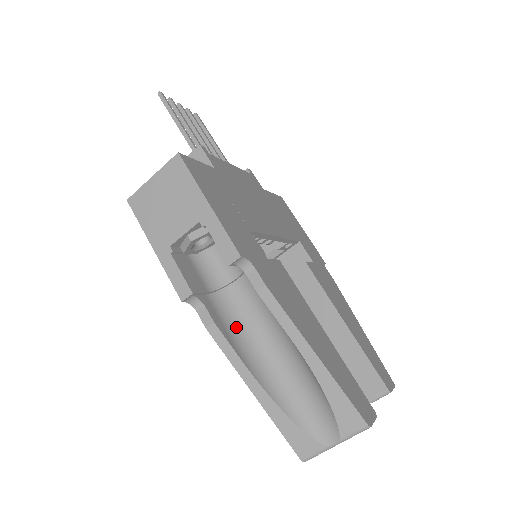
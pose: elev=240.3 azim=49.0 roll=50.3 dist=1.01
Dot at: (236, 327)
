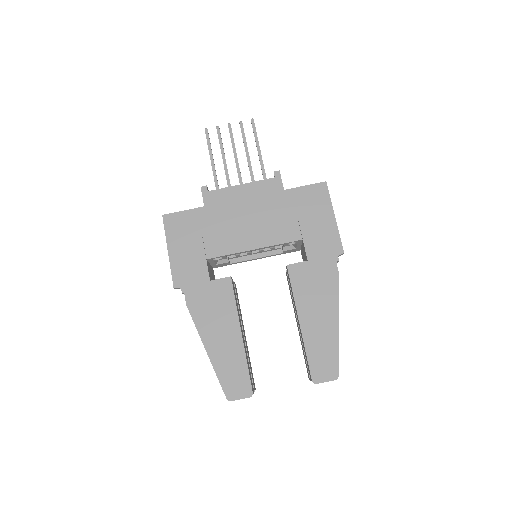
Dot at: occluded
